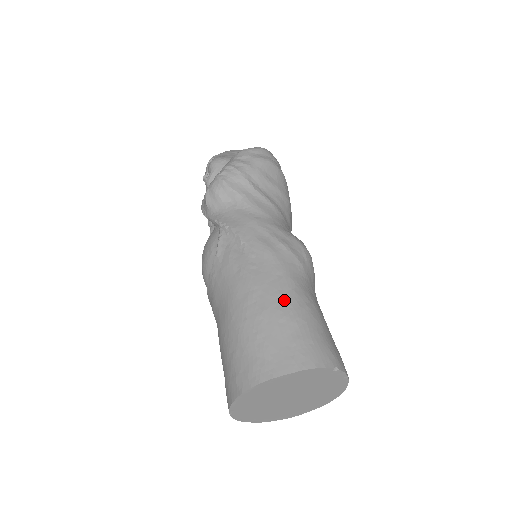
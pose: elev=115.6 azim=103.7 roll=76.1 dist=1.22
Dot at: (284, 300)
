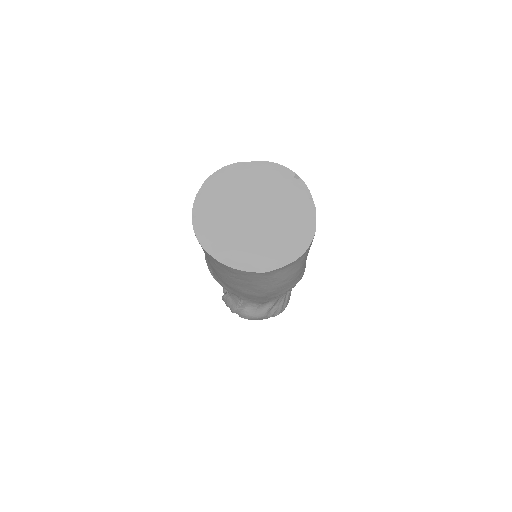
Dot at: occluded
